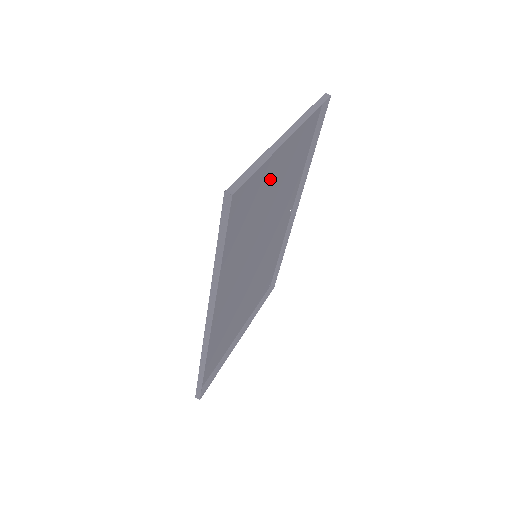
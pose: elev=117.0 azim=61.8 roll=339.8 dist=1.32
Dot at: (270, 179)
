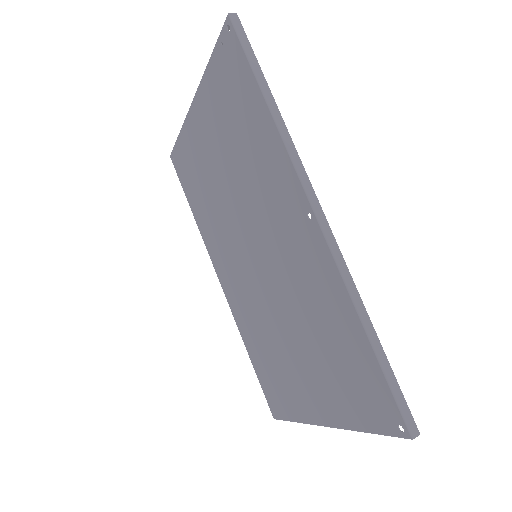
Dot at: (212, 138)
